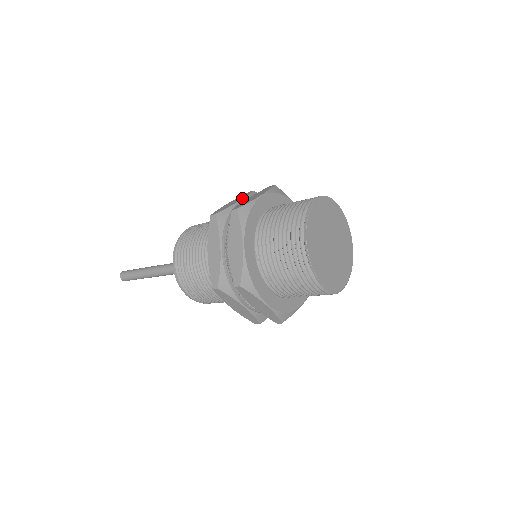
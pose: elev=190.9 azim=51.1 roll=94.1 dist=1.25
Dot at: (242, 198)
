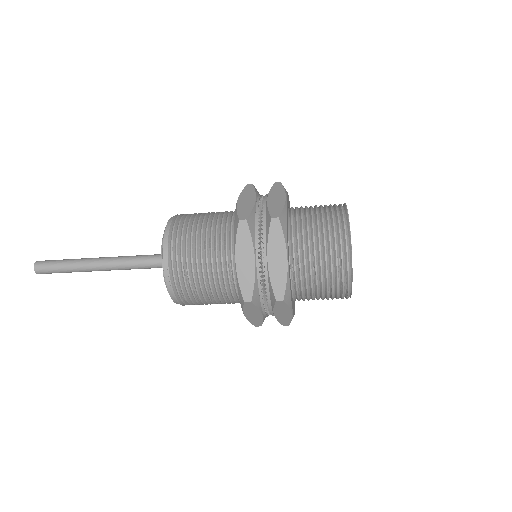
Dot at: (254, 196)
